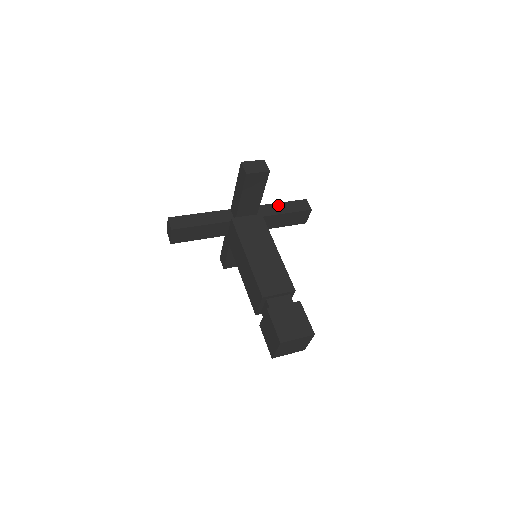
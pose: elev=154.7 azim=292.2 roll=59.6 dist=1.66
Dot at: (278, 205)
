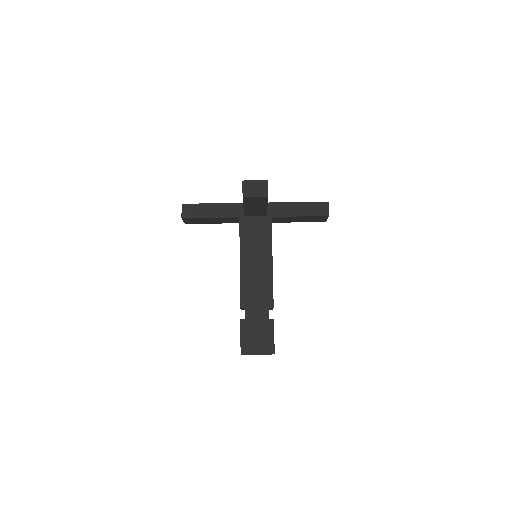
Dot at: (295, 205)
